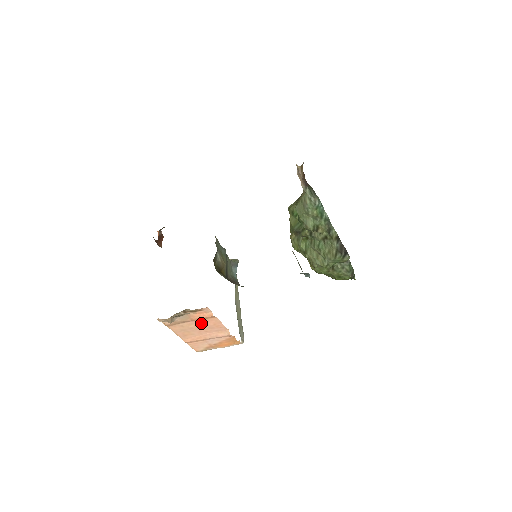
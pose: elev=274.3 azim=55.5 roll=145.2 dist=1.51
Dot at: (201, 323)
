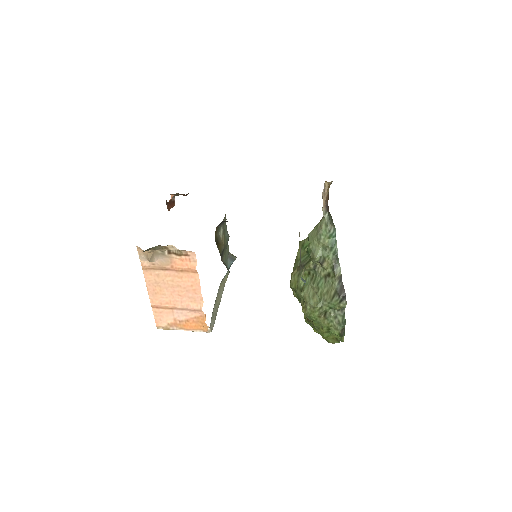
Dot at: (179, 278)
